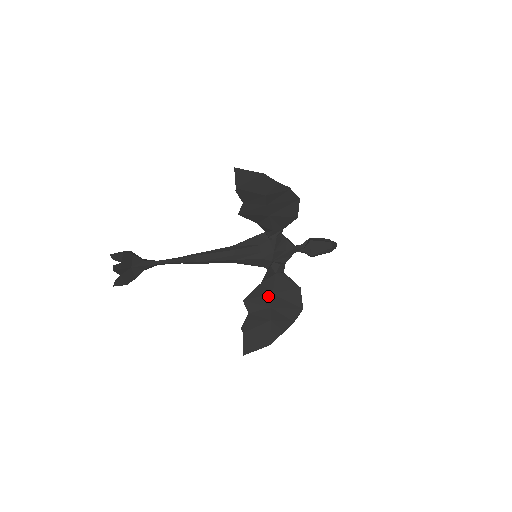
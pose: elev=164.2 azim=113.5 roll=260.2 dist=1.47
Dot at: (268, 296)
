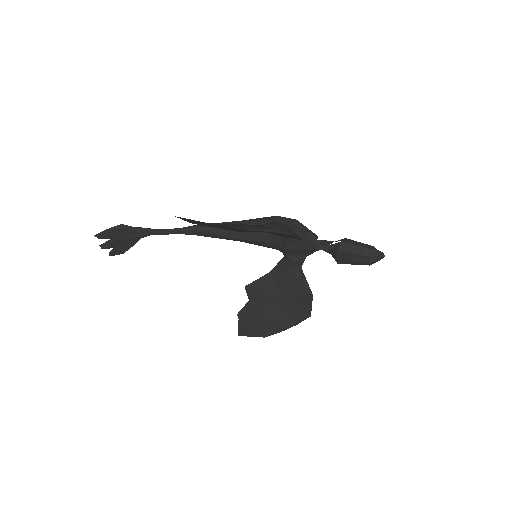
Dot at: (273, 291)
